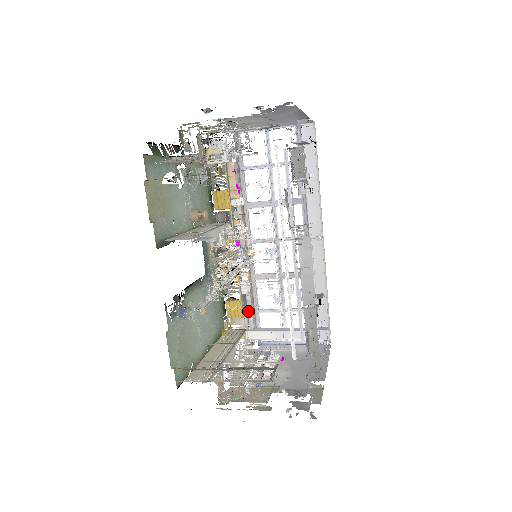
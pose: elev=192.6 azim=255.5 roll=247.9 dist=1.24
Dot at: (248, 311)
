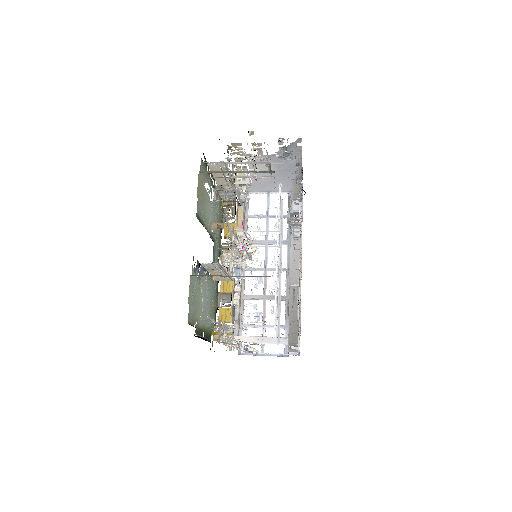
Dot at: (235, 322)
